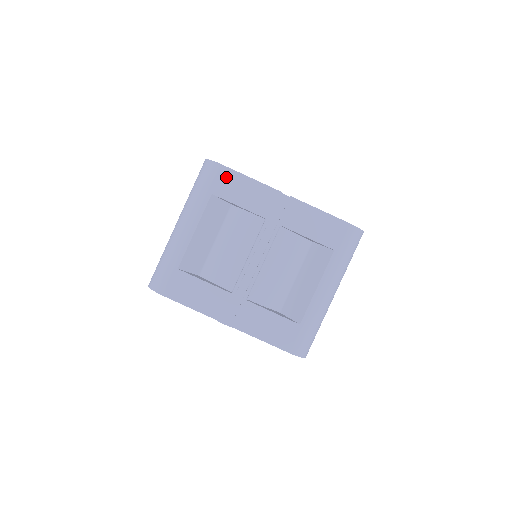
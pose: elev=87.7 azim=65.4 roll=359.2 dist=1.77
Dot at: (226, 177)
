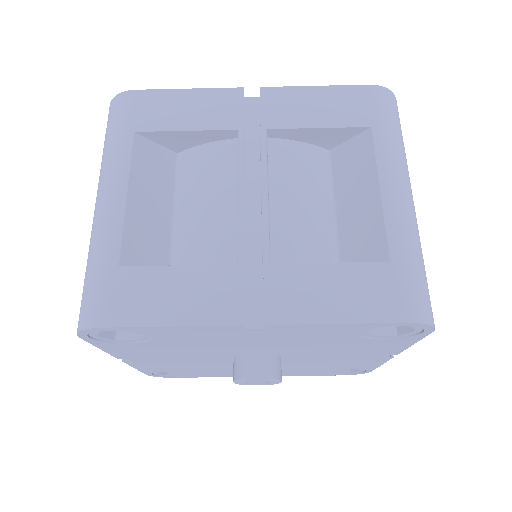
Dot at: (148, 102)
